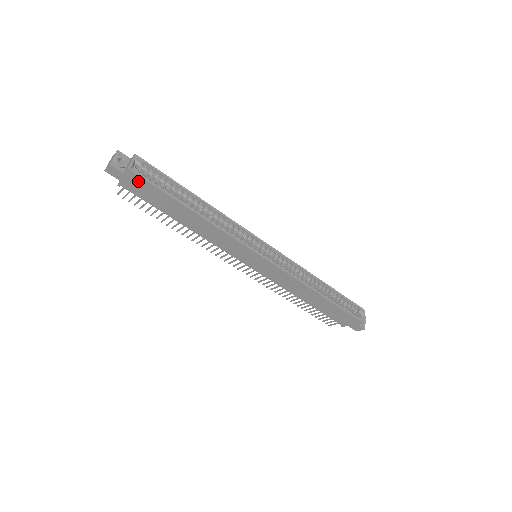
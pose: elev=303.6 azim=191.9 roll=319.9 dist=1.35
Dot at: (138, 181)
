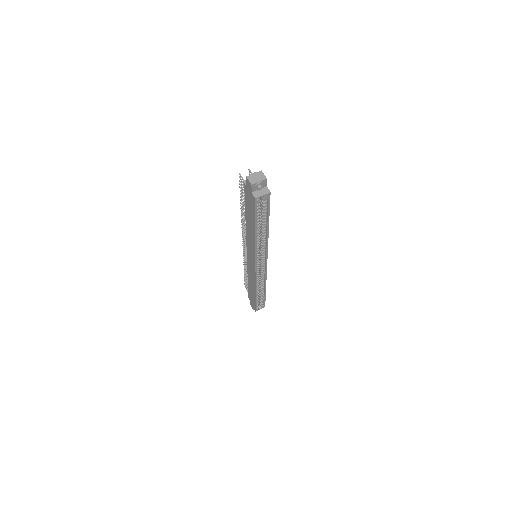
Dot at: (253, 201)
